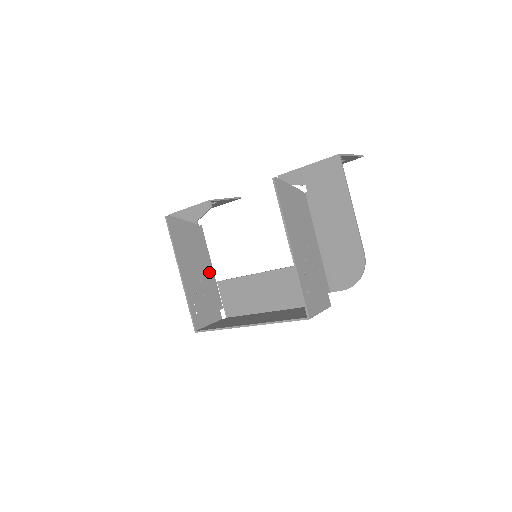
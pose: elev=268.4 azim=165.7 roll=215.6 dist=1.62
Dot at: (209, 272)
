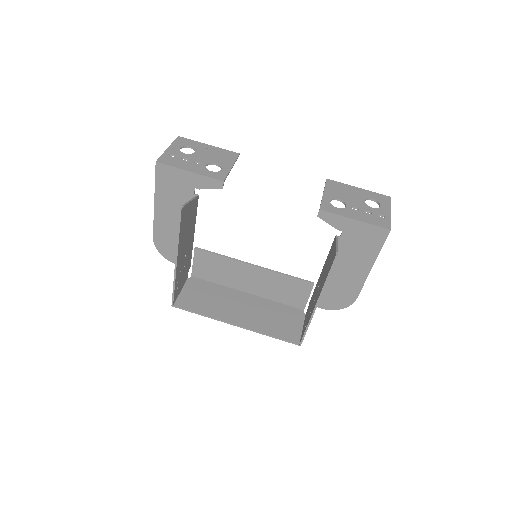
Dot at: (191, 241)
